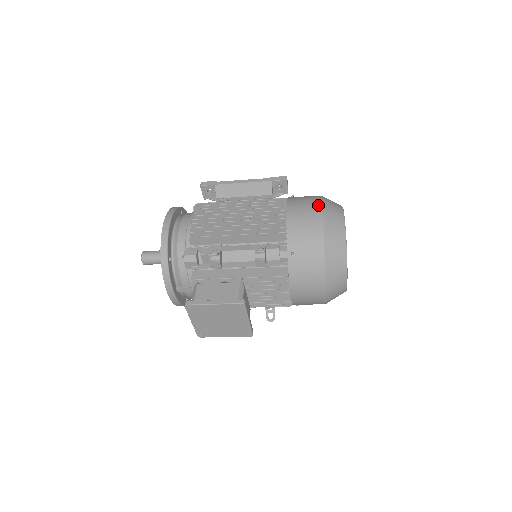
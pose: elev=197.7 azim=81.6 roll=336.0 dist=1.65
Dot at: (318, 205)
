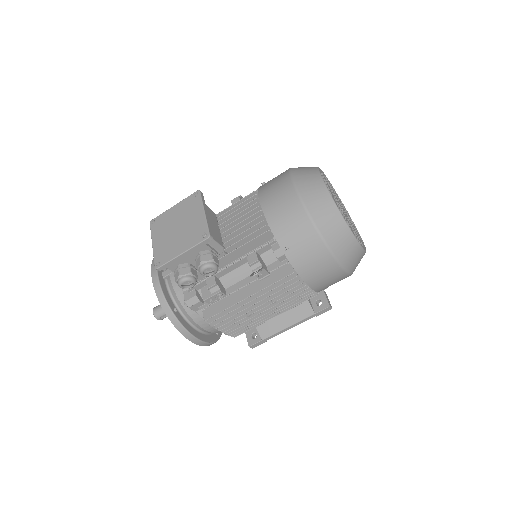
Dot at: occluded
